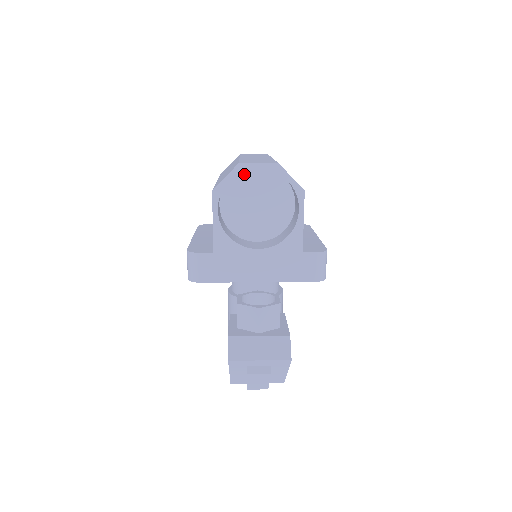
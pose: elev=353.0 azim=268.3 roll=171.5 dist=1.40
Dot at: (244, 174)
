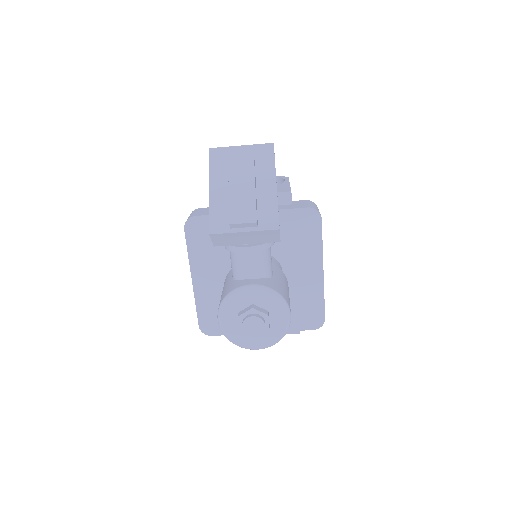
Dot at: occluded
